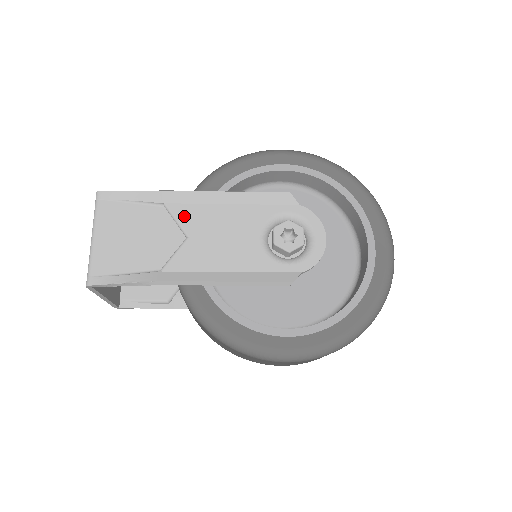
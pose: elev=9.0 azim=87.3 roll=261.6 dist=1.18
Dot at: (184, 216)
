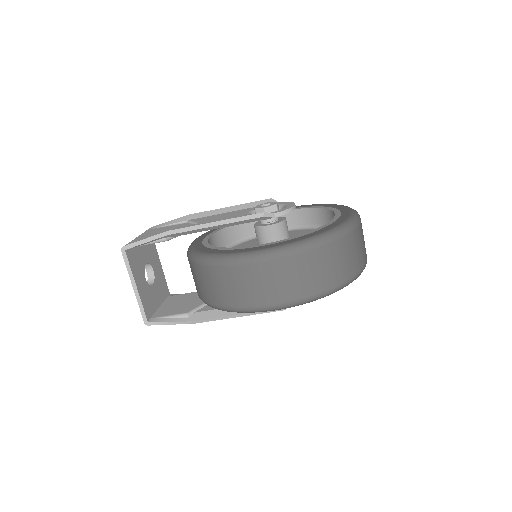
Dot at: (198, 220)
